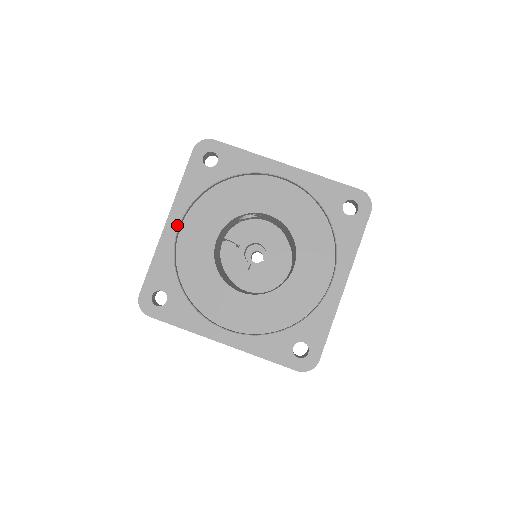
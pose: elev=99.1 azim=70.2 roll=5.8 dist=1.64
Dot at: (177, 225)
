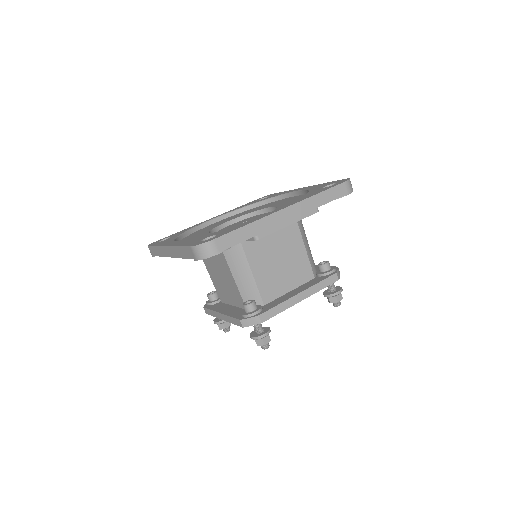
Dot at: occluded
